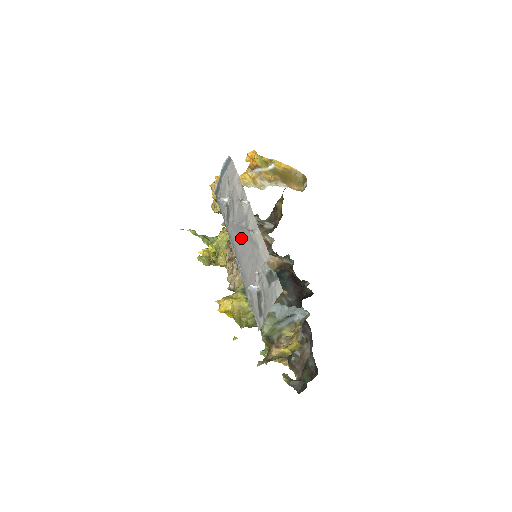
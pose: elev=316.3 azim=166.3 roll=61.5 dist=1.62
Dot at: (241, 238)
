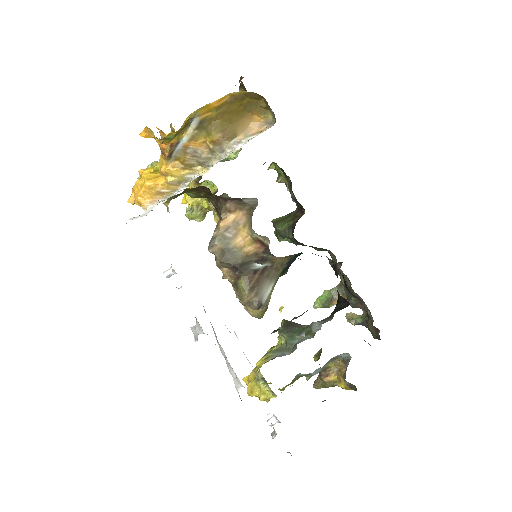
Dot at: occluded
